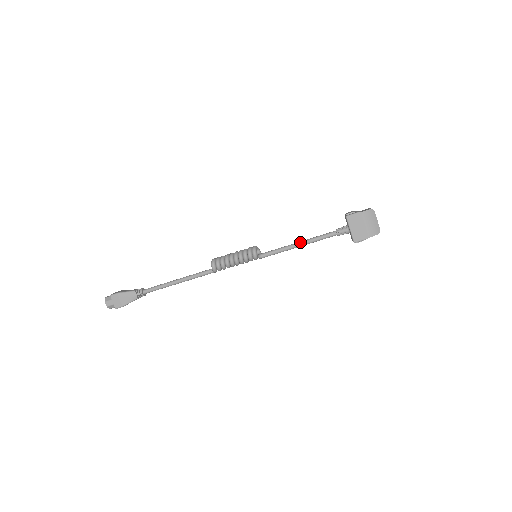
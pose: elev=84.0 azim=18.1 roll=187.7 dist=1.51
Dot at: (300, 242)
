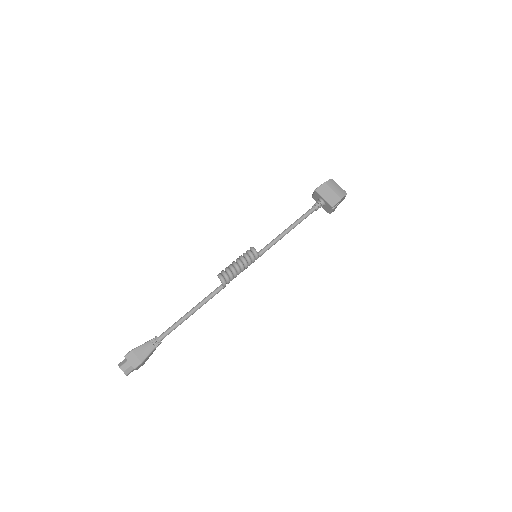
Dot at: (289, 227)
